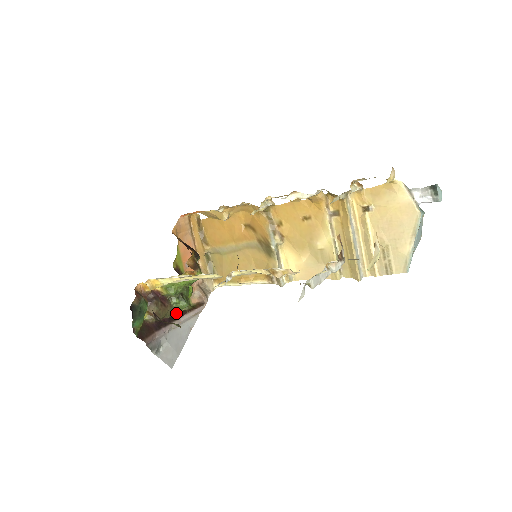
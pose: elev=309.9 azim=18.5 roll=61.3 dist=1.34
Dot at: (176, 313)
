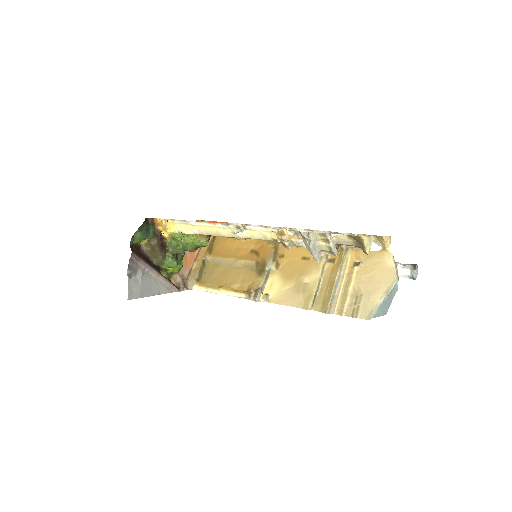
Dot at: (160, 269)
